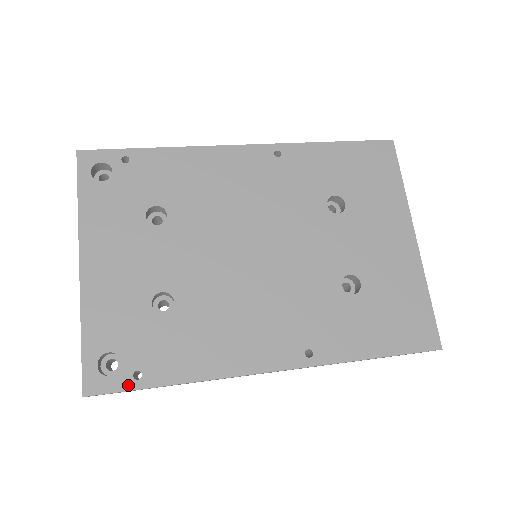
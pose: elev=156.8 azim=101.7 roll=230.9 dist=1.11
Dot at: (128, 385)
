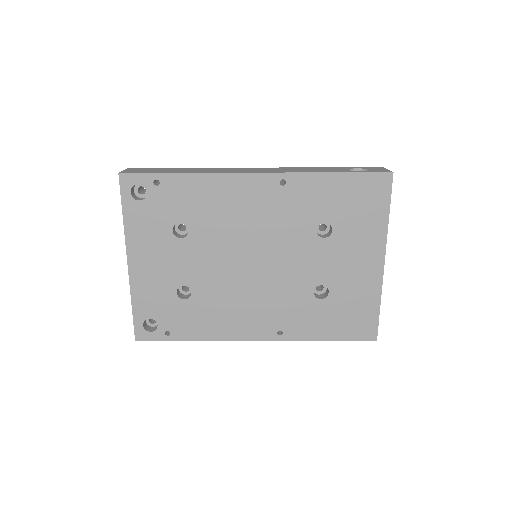
Dot at: (162, 338)
